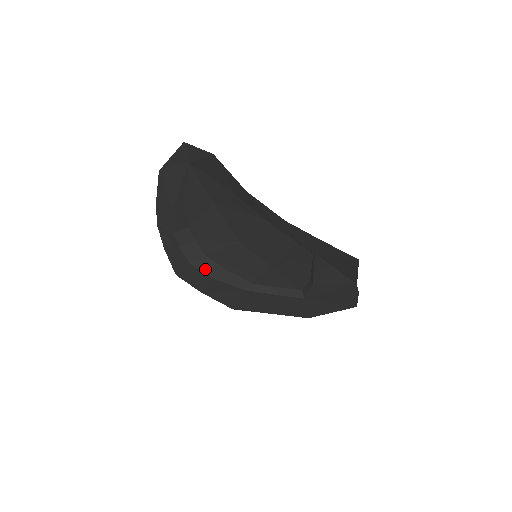
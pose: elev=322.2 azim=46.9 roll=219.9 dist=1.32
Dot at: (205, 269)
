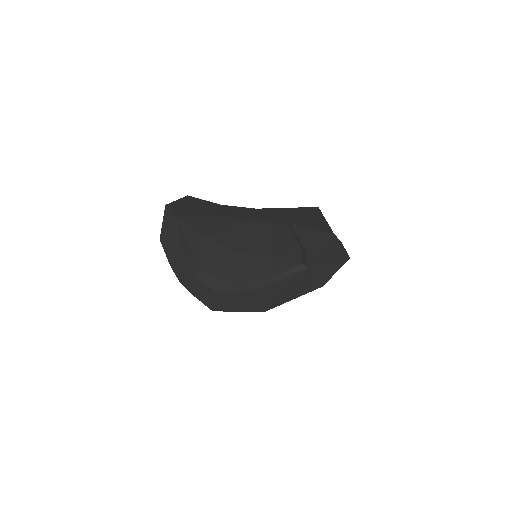
Dot at: (228, 289)
